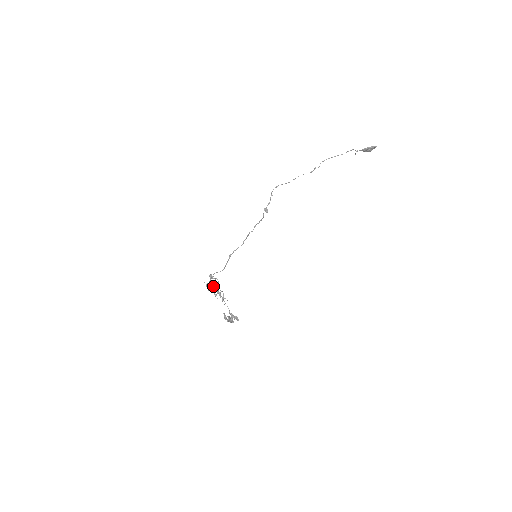
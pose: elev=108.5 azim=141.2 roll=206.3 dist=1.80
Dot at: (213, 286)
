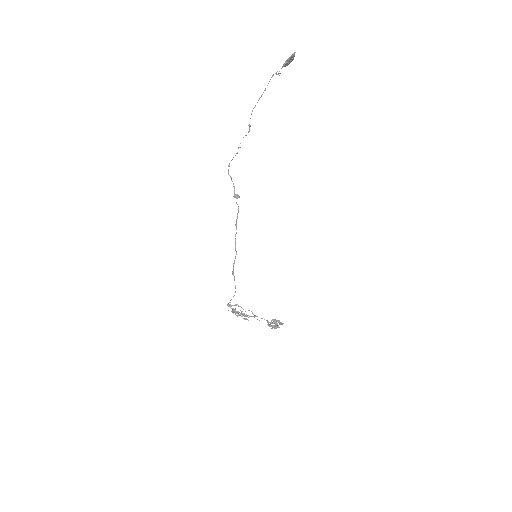
Dot at: (237, 313)
